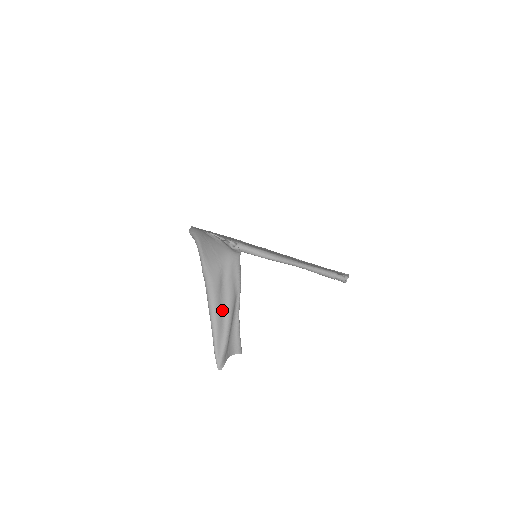
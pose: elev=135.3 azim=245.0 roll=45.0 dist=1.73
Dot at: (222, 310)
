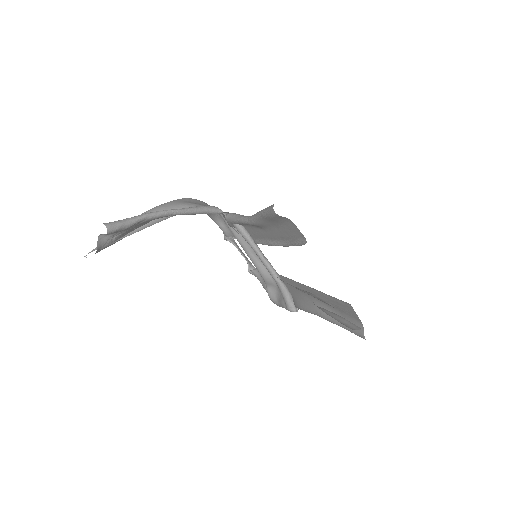
Dot at: (148, 222)
